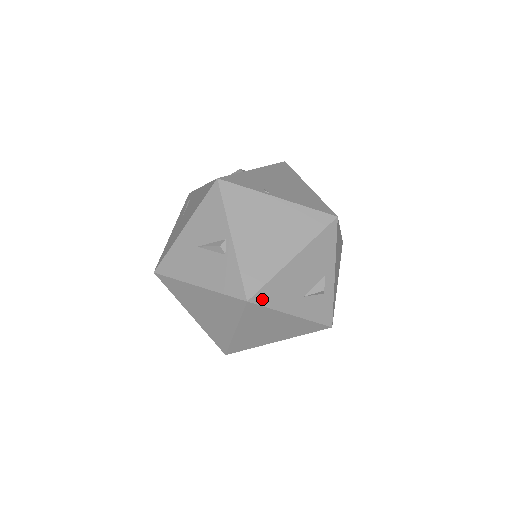
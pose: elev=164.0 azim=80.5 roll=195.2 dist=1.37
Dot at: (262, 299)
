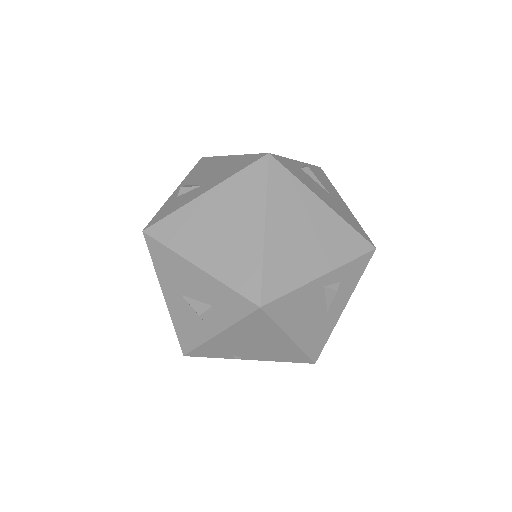
Dot at: occluded
